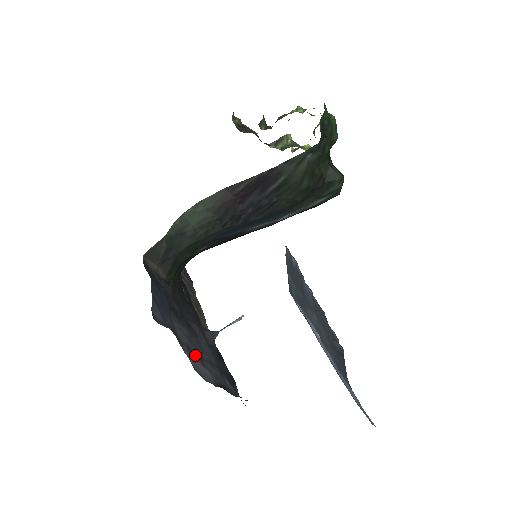
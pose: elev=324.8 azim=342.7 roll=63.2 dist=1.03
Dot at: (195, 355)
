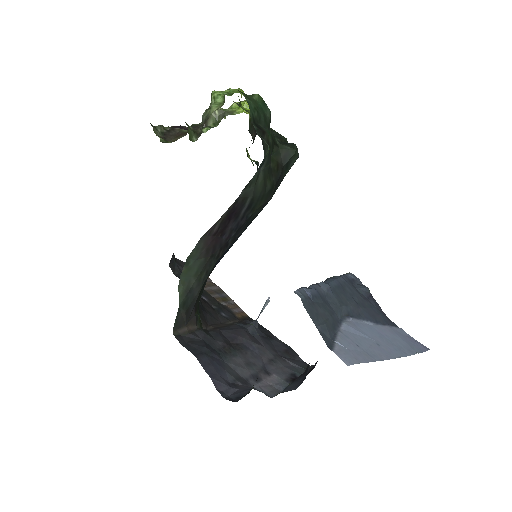
Dot at: (260, 375)
